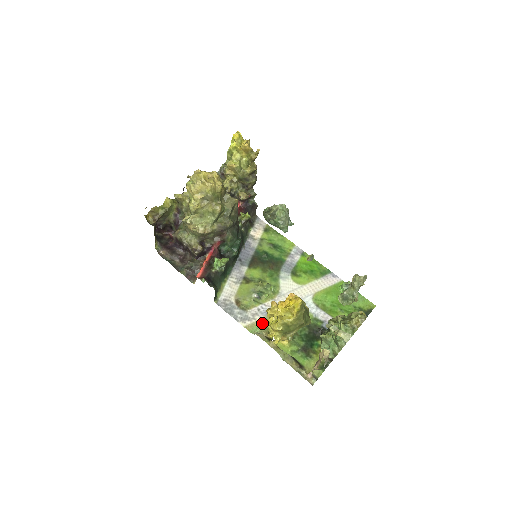
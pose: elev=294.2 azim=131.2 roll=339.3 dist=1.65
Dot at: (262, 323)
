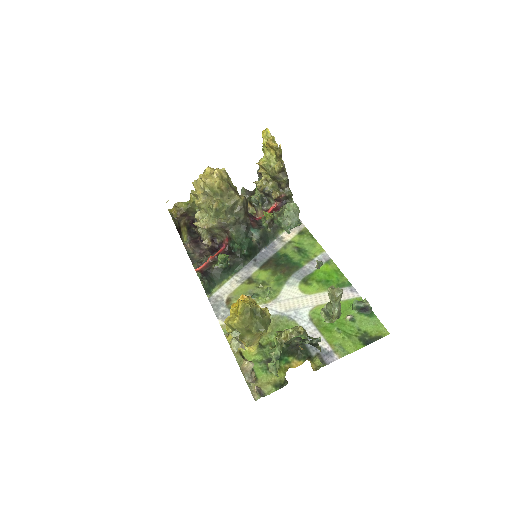
Dot at: occluded
